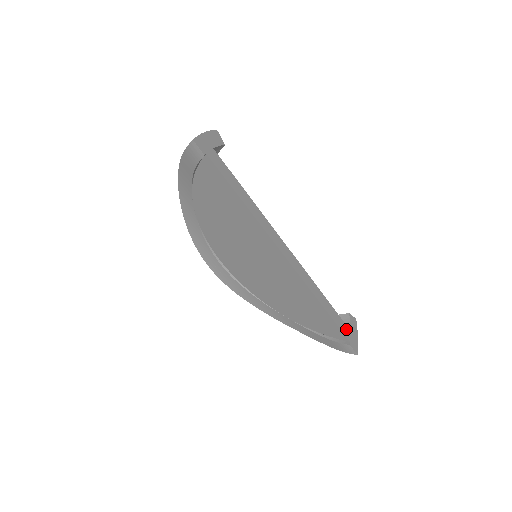
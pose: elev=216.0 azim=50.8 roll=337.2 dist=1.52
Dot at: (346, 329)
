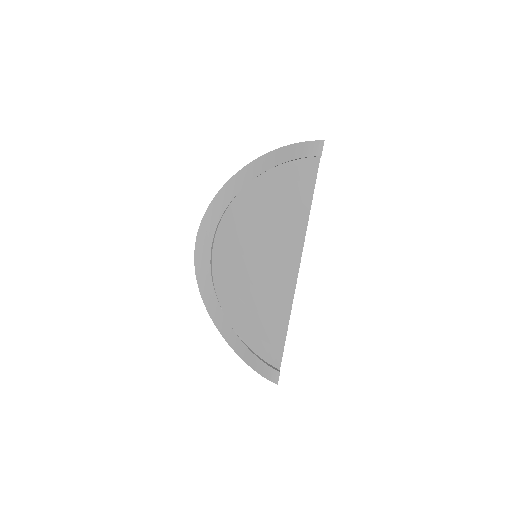
Dot at: occluded
